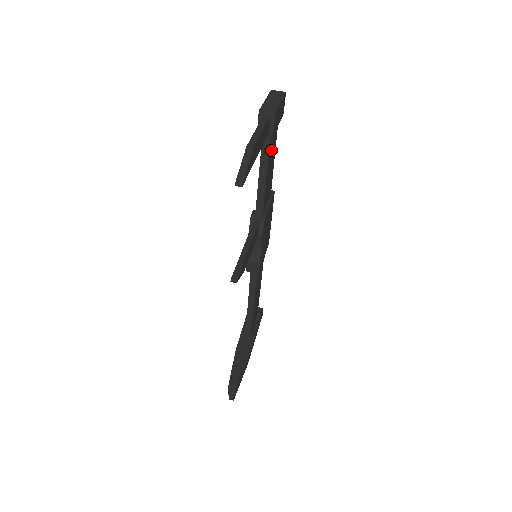
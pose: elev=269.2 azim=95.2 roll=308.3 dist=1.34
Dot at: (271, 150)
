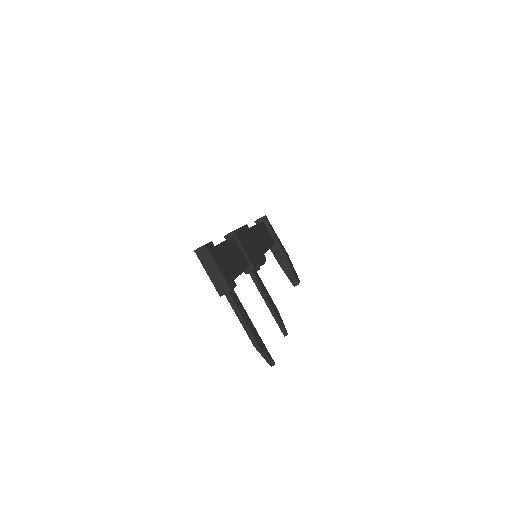
Dot at: (230, 265)
